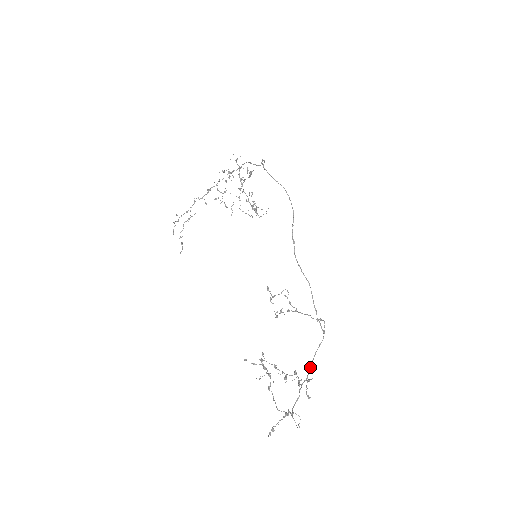
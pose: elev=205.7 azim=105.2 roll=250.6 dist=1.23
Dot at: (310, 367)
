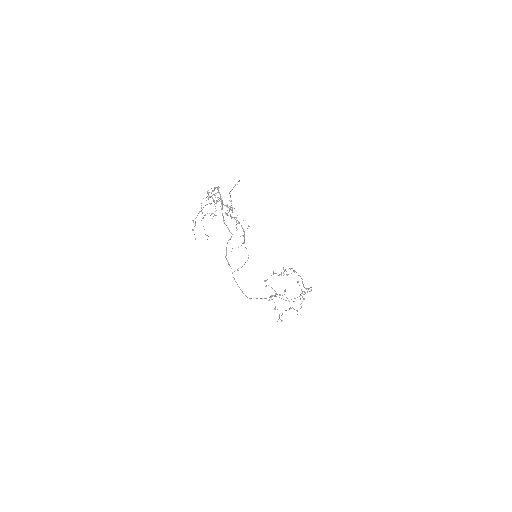
Dot at: (308, 289)
